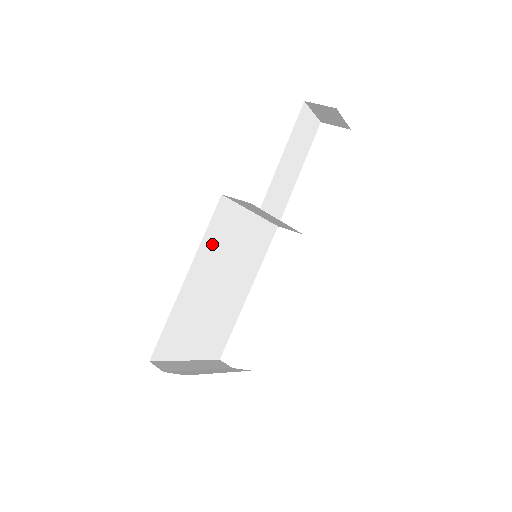
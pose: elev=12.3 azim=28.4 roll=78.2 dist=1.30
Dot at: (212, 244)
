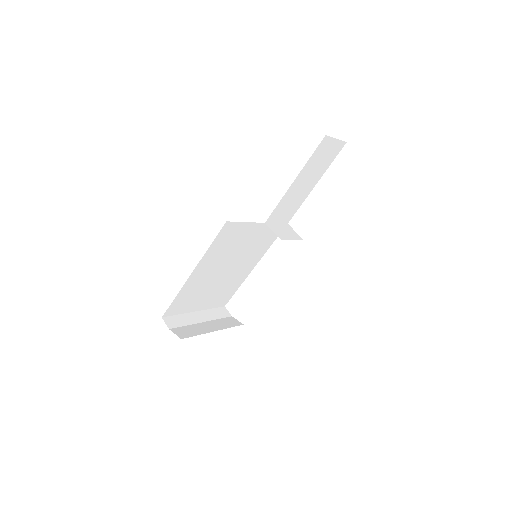
Dot at: (217, 250)
